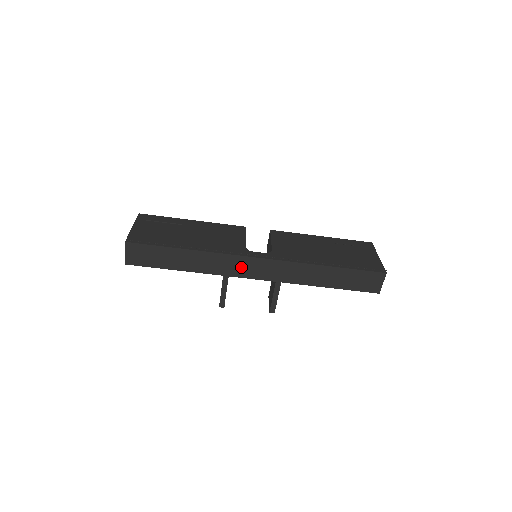
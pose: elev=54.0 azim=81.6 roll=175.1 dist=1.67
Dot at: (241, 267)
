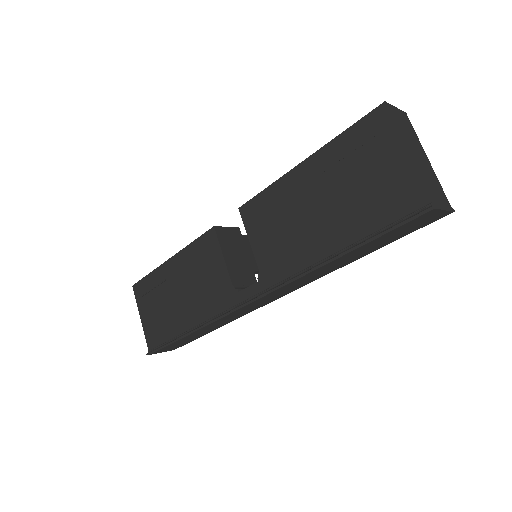
Dot at: (250, 308)
